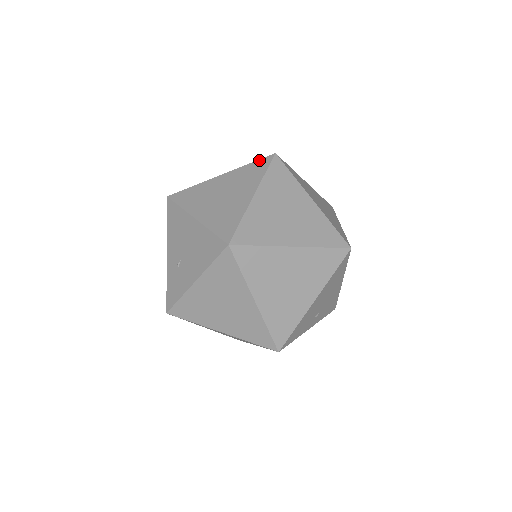
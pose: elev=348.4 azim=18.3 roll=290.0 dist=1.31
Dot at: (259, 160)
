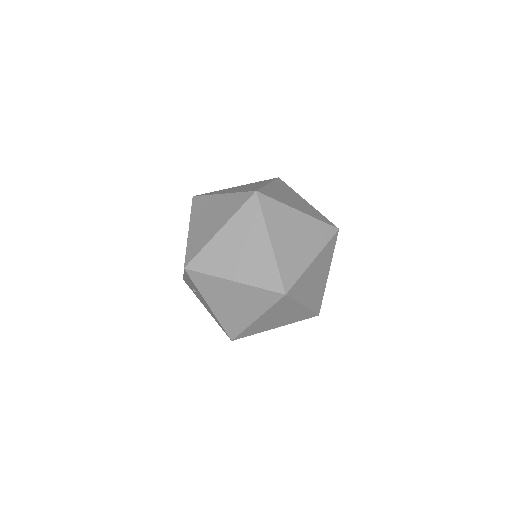
Dot at: (246, 203)
